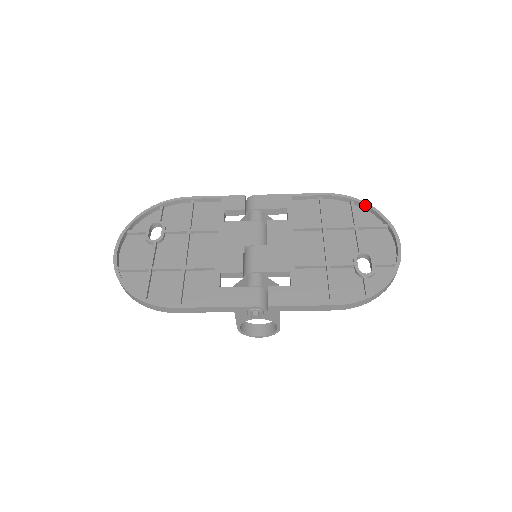
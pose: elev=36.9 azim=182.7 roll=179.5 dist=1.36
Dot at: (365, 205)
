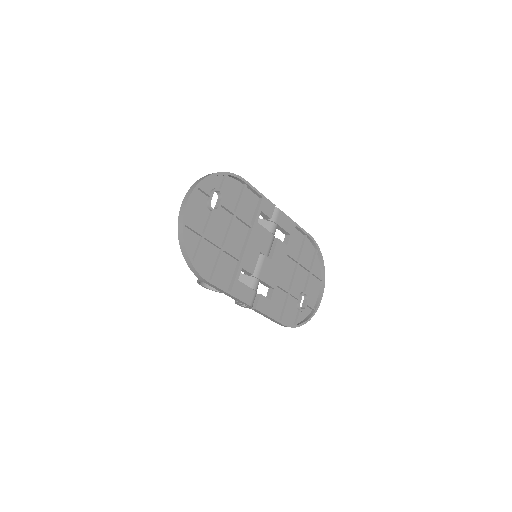
Dot at: (322, 259)
